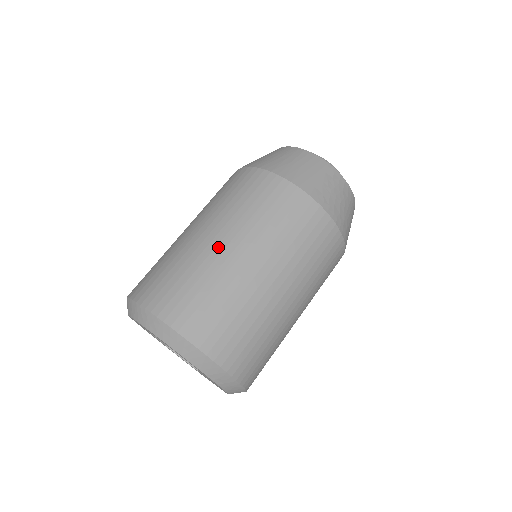
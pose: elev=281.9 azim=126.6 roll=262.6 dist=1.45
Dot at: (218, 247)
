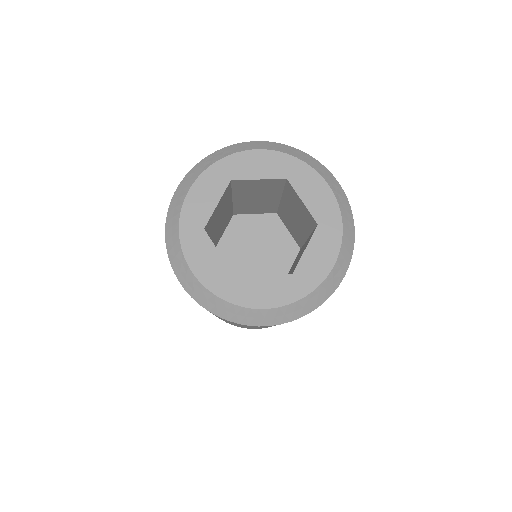
Dot at: occluded
